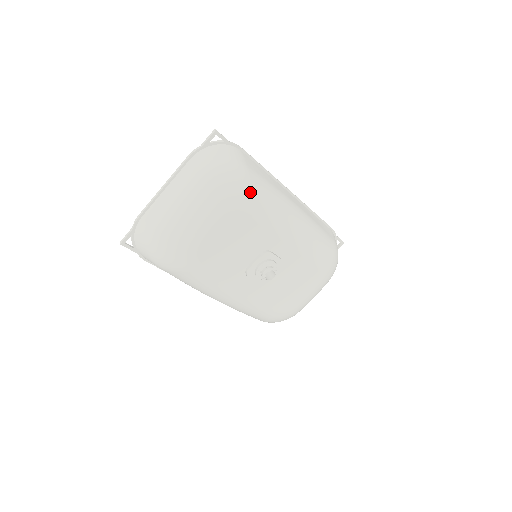
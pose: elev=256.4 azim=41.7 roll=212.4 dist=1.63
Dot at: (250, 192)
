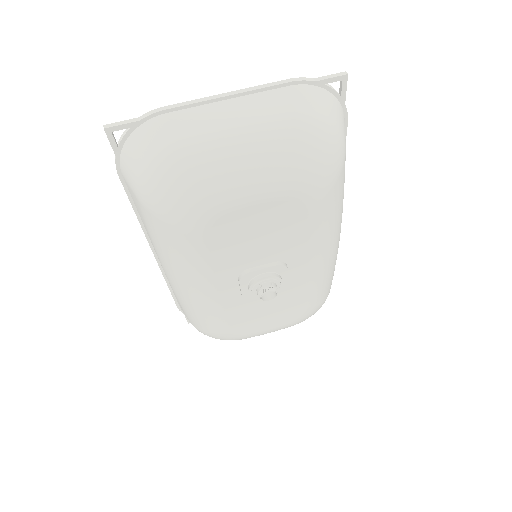
Dot at: (333, 185)
